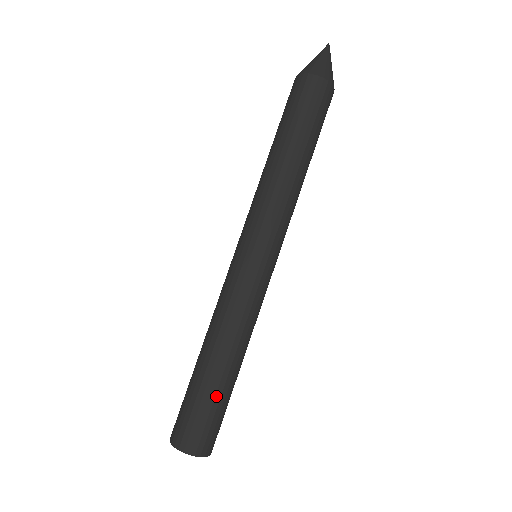
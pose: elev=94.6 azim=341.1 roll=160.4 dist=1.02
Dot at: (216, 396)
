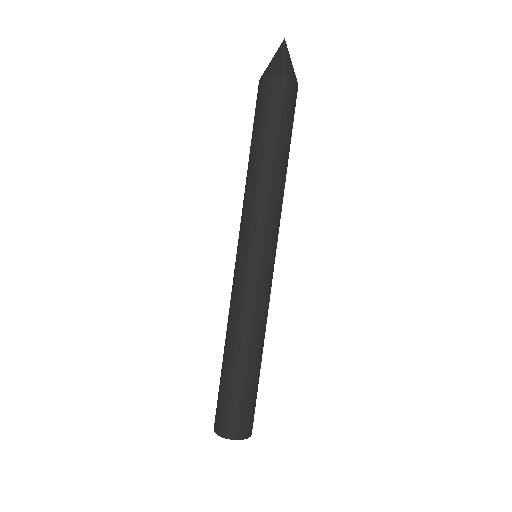
Dot at: (241, 386)
